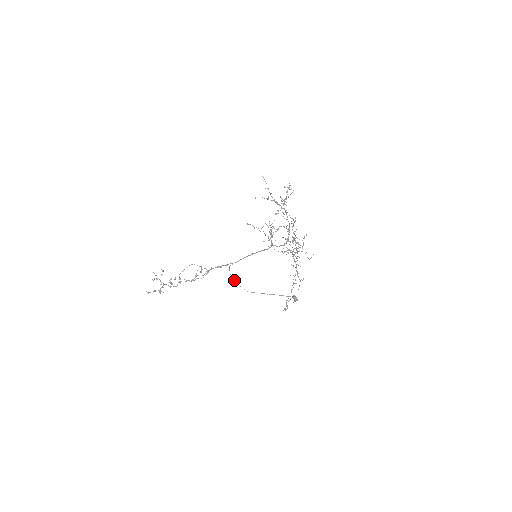
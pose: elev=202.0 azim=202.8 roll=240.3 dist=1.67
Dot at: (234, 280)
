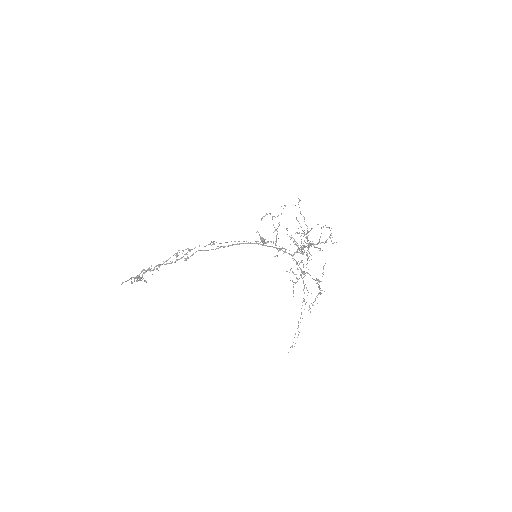
Dot at: occluded
